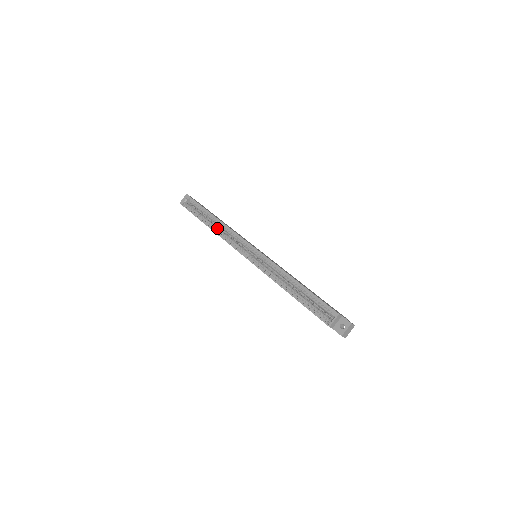
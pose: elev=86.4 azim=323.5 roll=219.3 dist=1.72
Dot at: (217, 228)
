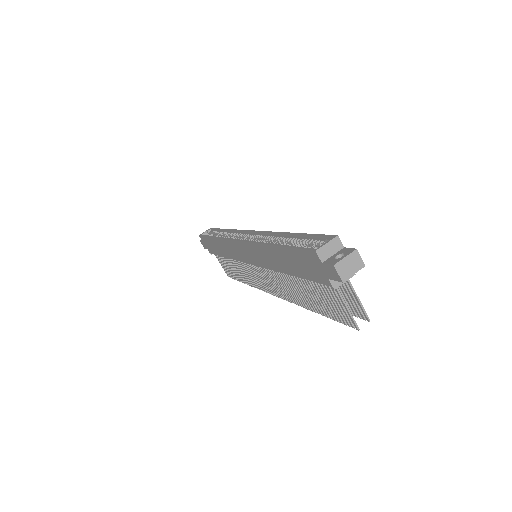
Dot at: occluded
